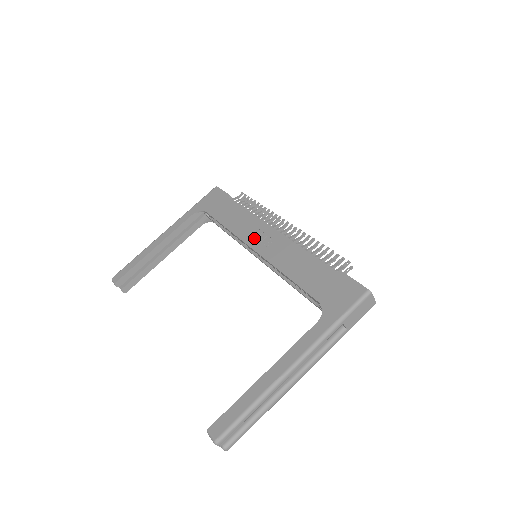
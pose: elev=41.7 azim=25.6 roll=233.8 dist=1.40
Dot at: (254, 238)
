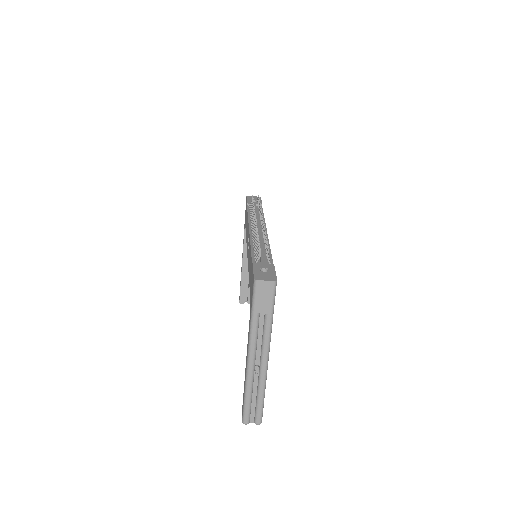
Dot at: occluded
